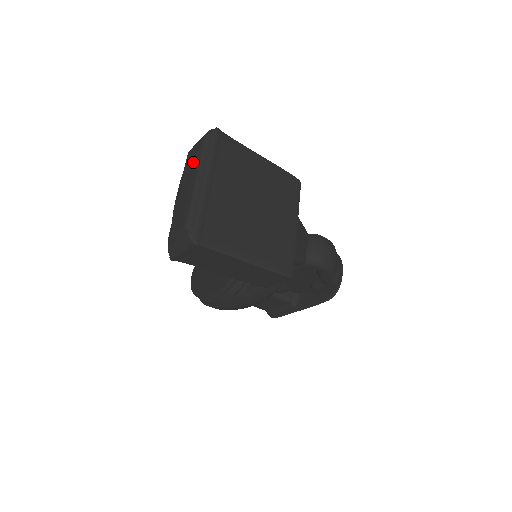
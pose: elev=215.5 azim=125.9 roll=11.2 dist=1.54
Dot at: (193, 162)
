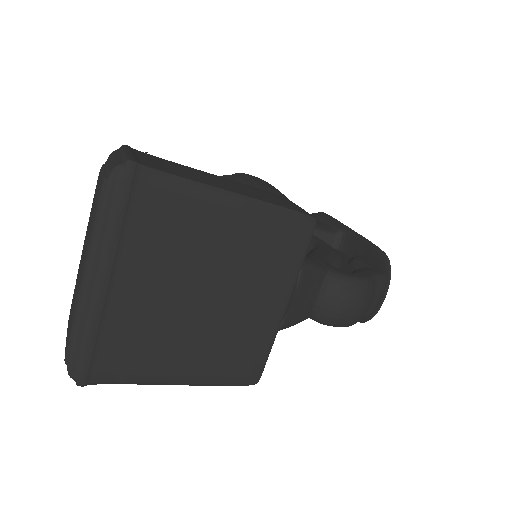
Dot at: occluded
